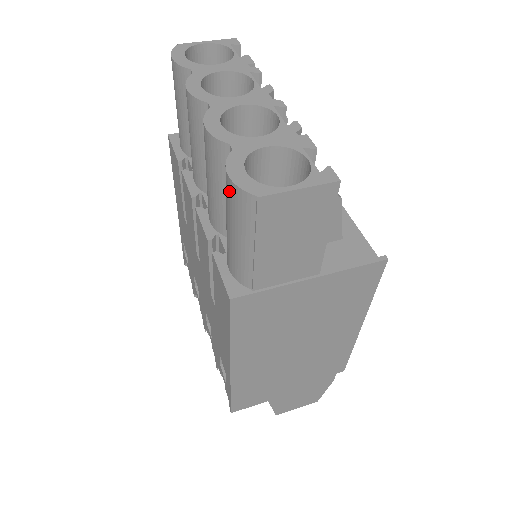
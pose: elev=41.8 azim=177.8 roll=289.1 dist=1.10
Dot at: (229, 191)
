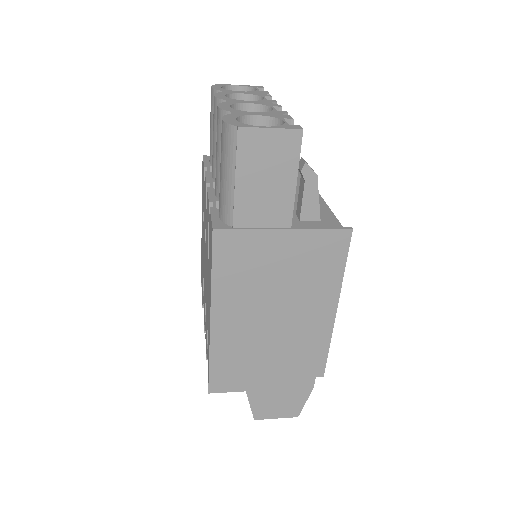
Dot at: (222, 132)
